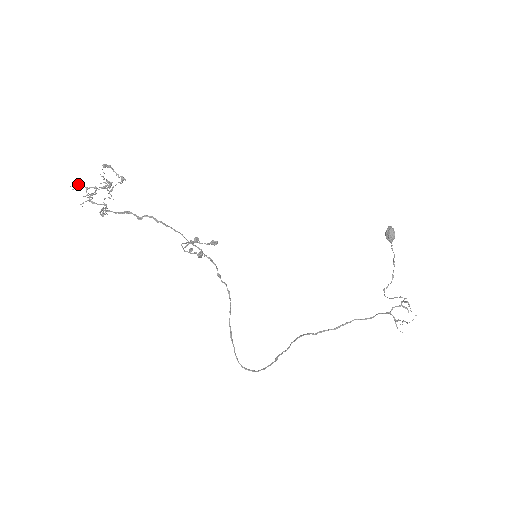
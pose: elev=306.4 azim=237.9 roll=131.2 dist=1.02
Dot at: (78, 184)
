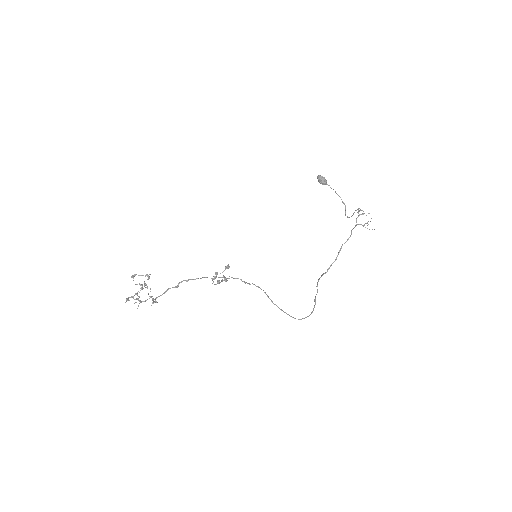
Dot at: (126, 299)
